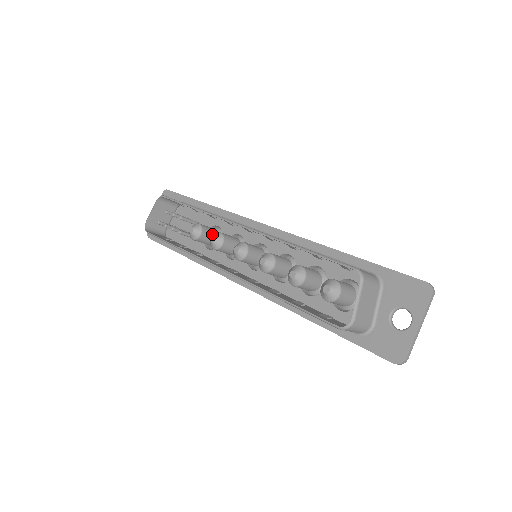
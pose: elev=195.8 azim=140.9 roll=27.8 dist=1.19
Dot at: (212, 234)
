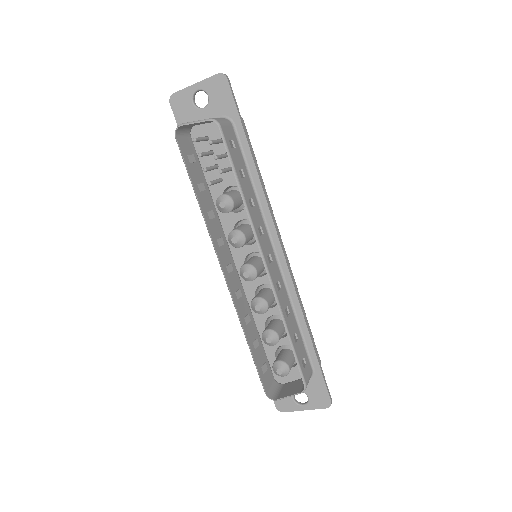
Dot at: occluded
